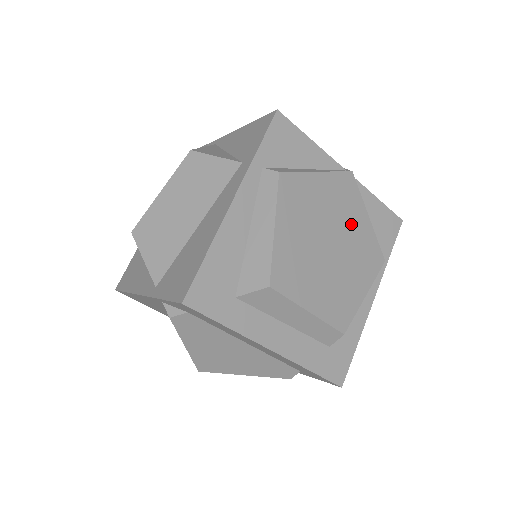
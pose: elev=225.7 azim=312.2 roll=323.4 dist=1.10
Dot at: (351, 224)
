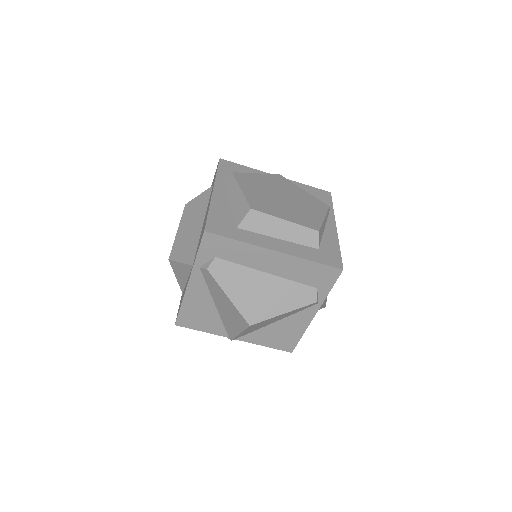
Dot at: (293, 192)
